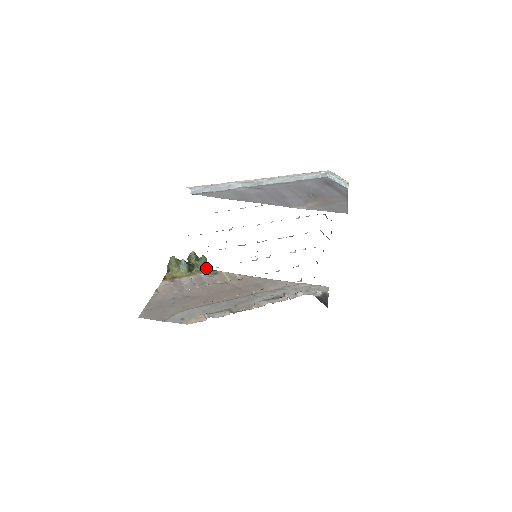
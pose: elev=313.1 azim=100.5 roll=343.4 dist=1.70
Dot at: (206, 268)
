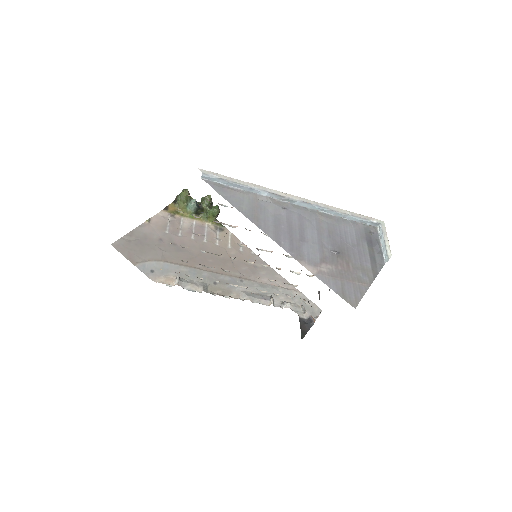
Dot at: (214, 219)
